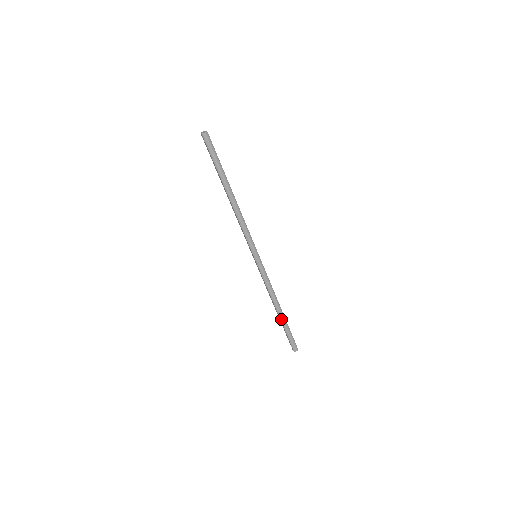
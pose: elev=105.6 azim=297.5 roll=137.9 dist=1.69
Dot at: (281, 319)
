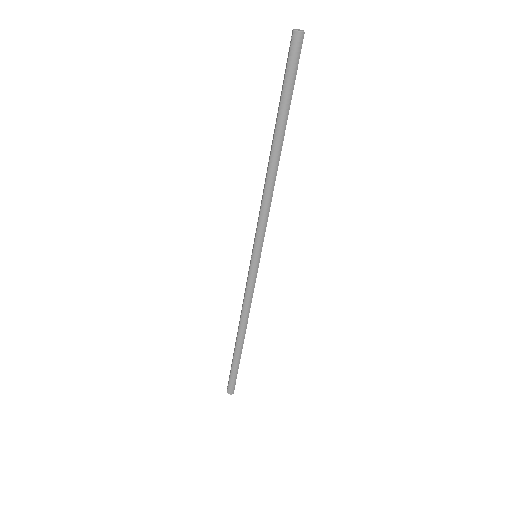
Dot at: (236, 349)
